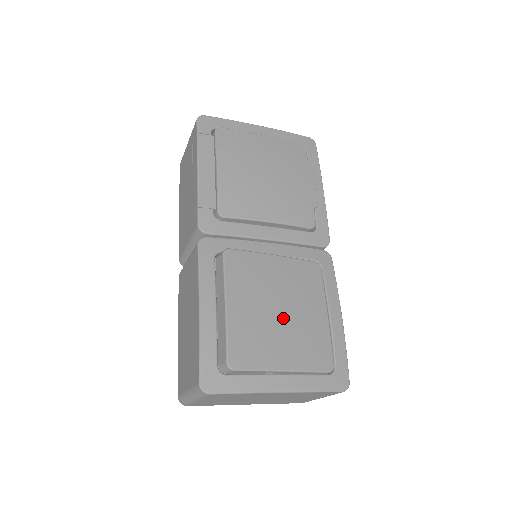
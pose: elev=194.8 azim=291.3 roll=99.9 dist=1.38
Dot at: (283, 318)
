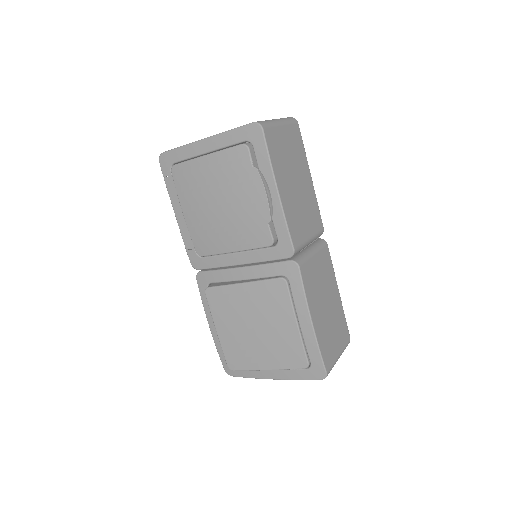
Dot at: (258, 335)
